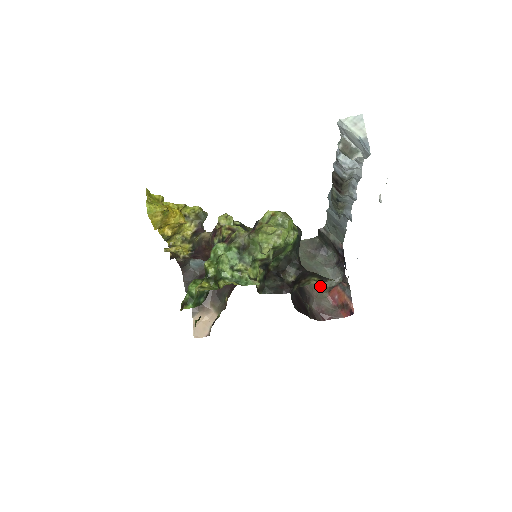
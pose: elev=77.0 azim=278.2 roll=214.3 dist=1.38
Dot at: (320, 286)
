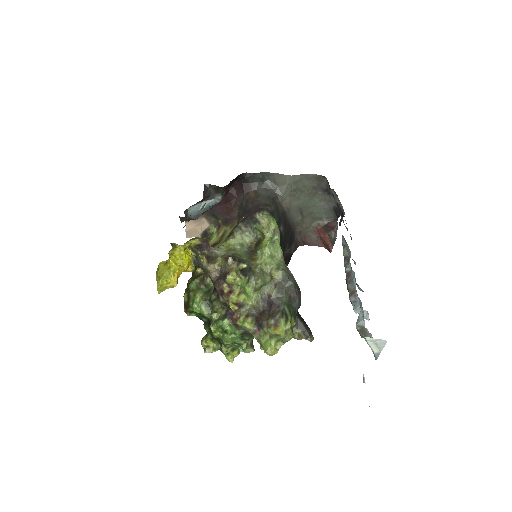
Dot at: (311, 221)
